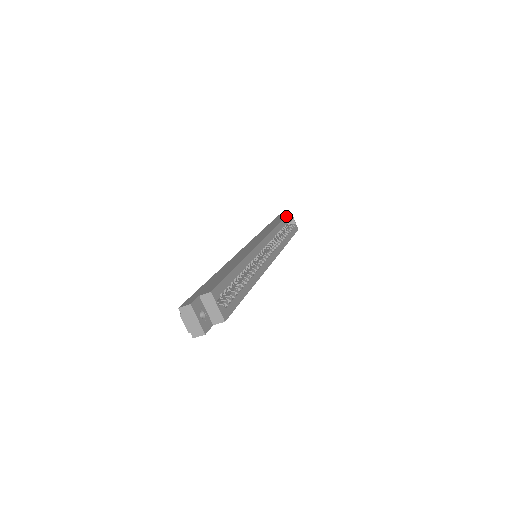
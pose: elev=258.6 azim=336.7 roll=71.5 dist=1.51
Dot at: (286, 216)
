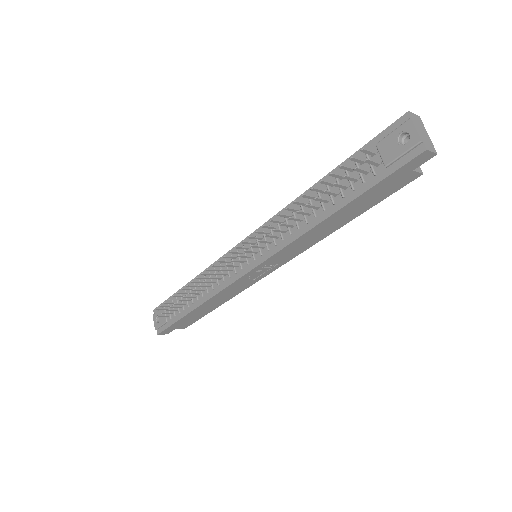
Dot at: occluded
